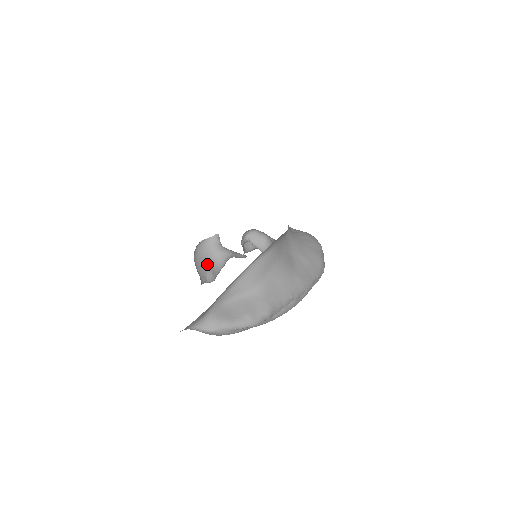
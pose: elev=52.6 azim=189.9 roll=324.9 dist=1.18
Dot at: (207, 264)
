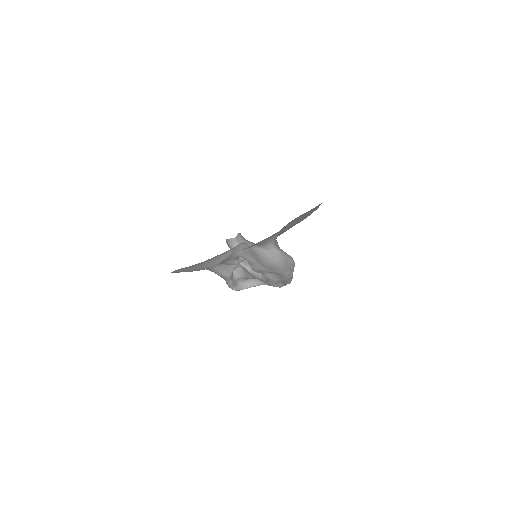
Dot at: occluded
